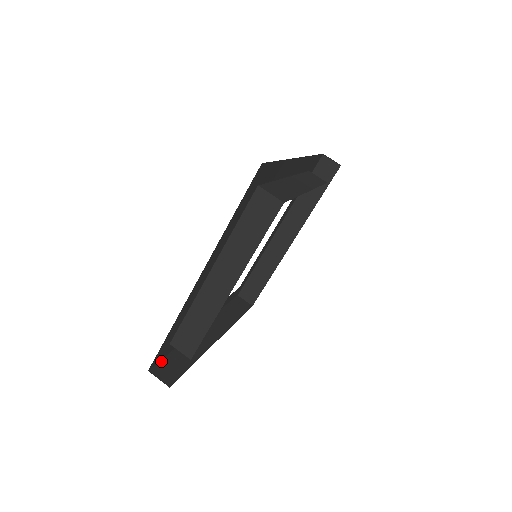
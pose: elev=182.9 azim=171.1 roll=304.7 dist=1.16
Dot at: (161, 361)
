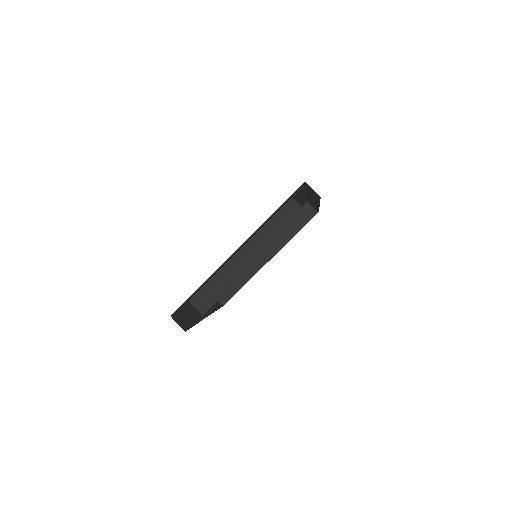
Dot at: (176, 314)
